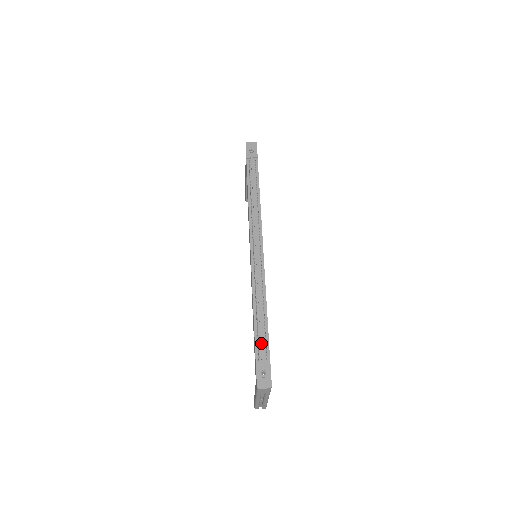
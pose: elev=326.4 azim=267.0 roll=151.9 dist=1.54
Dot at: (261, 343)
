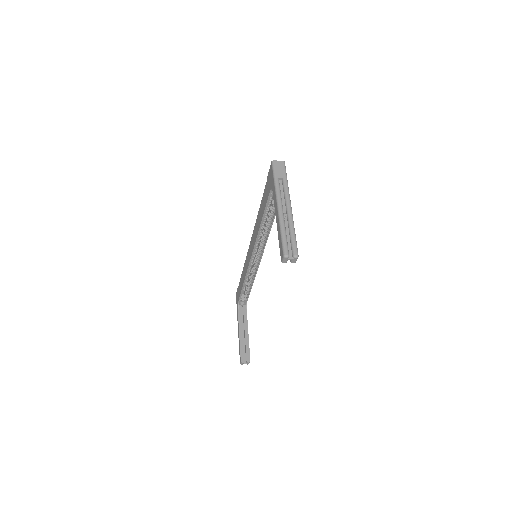
Dot at: occluded
